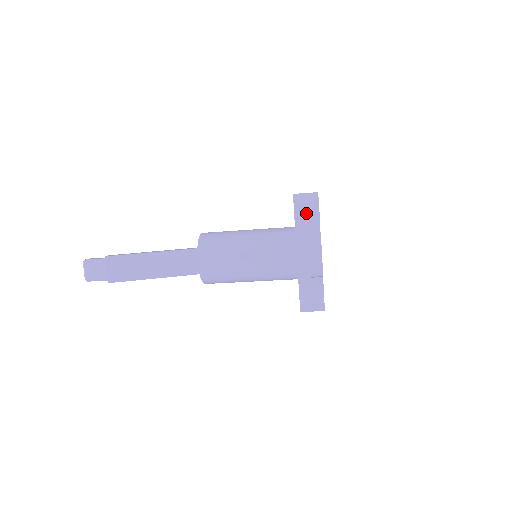
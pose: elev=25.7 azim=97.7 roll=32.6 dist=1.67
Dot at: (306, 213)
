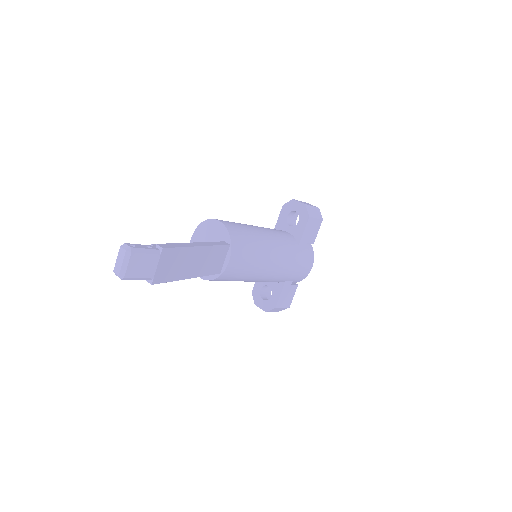
Dot at: (312, 227)
